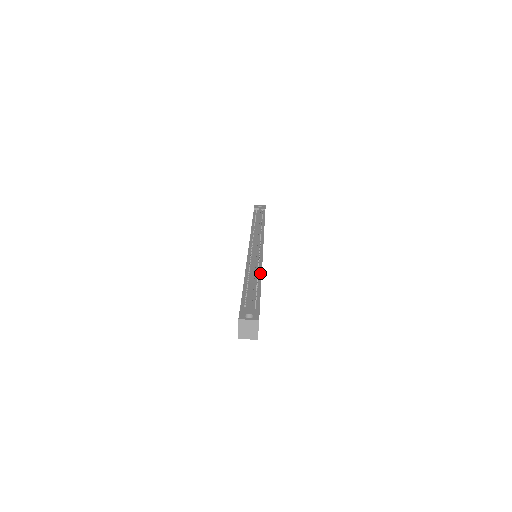
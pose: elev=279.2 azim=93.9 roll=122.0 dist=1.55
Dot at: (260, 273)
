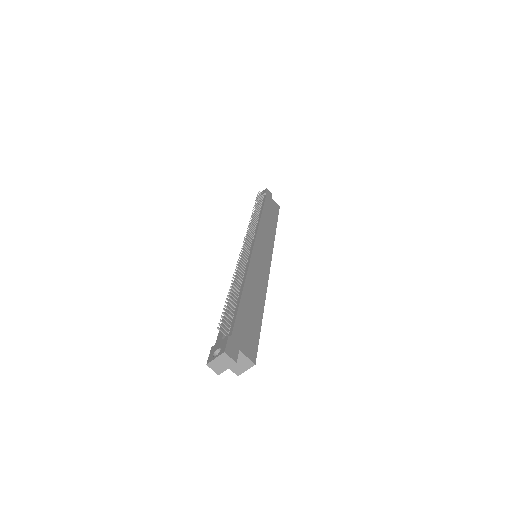
Dot at: (243, 281)
